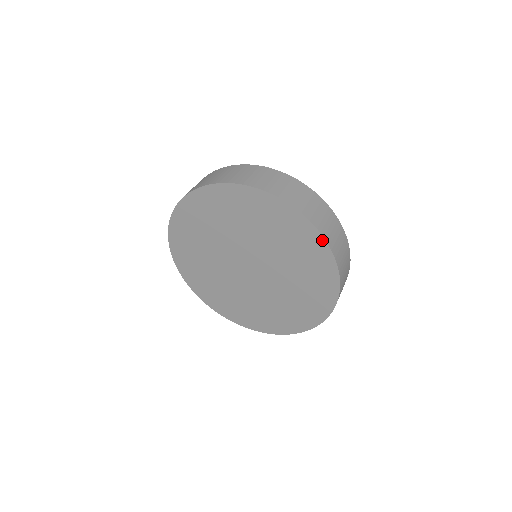
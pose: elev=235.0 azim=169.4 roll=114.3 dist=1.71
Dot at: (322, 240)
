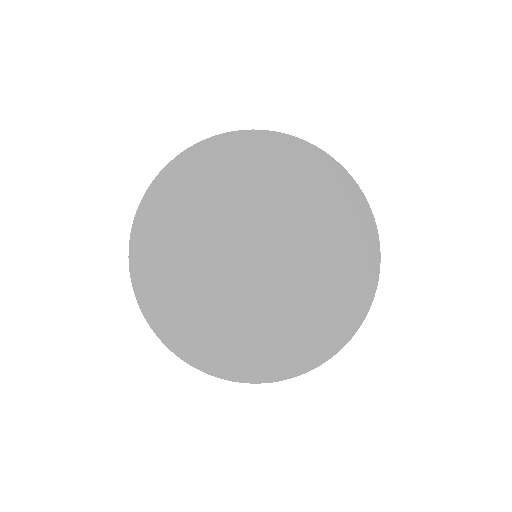
Dot at: (369, 213)
